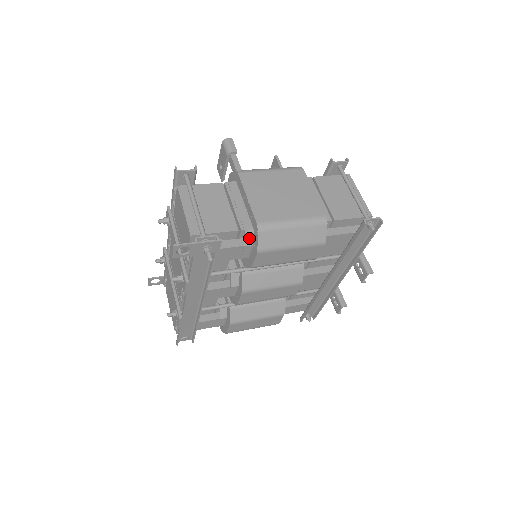
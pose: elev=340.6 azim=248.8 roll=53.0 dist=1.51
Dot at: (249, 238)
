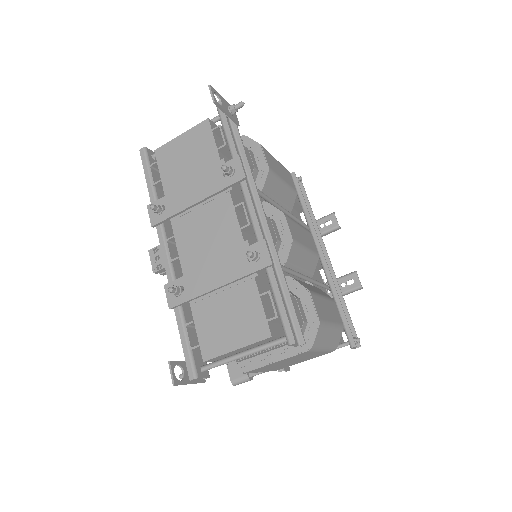
Dot at: occluded
